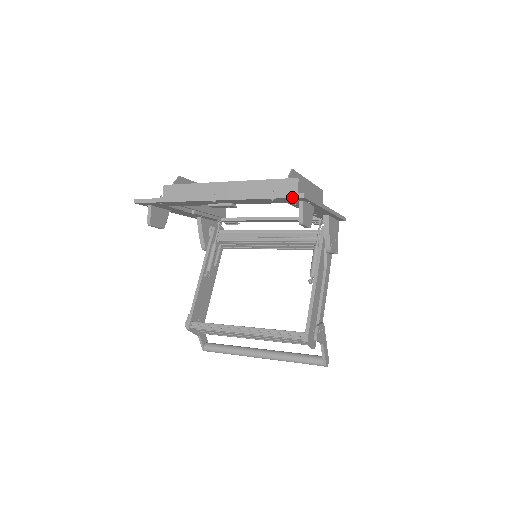
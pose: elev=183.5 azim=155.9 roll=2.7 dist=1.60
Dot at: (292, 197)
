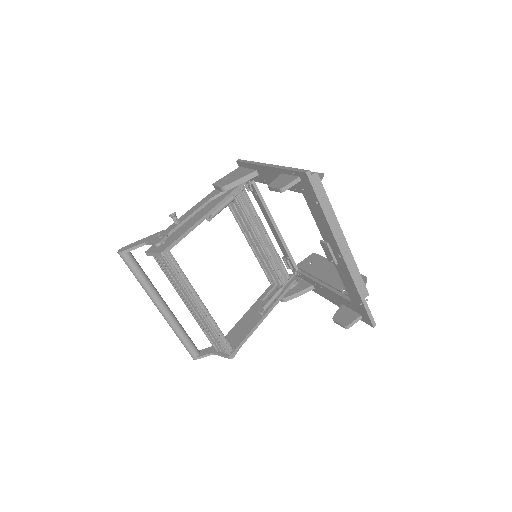
Dot at: (371, 320)
